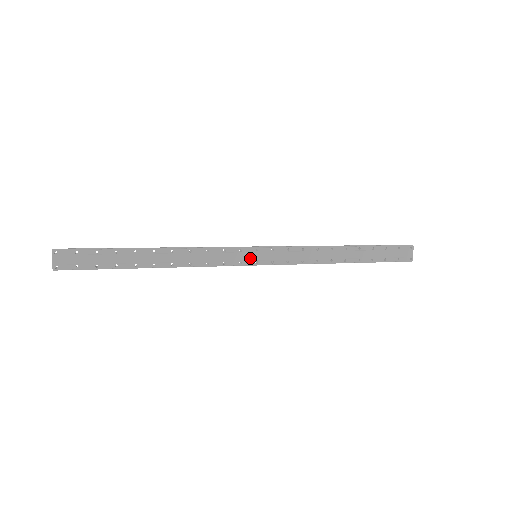
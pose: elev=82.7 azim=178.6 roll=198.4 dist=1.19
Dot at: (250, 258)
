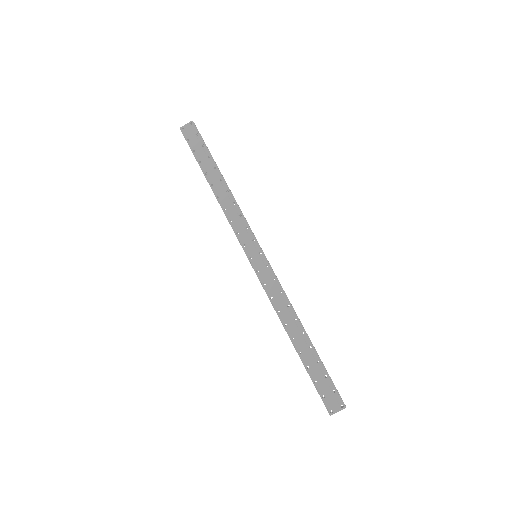
Dot at: (252, 251)
